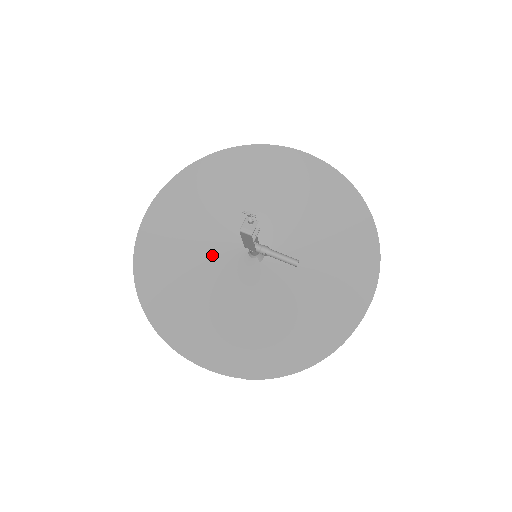
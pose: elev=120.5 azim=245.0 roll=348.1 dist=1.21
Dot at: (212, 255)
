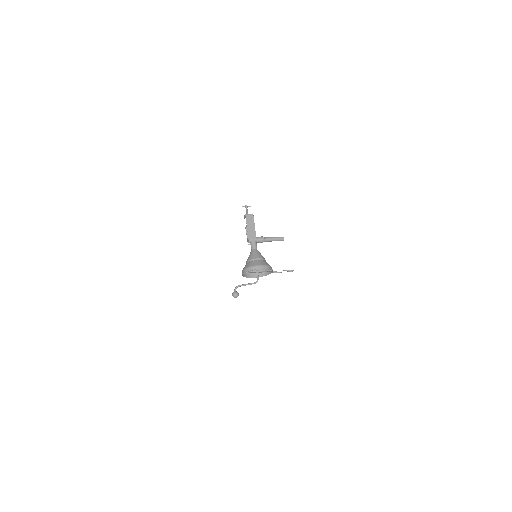
Dot at: occluded
